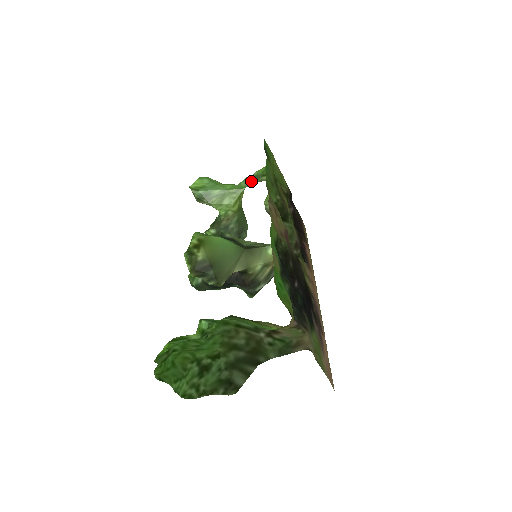
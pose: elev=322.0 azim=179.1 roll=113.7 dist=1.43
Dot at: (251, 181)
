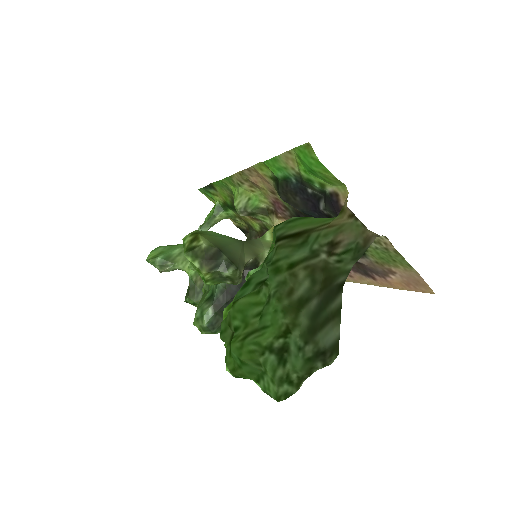
Dot at: (206, 227)
